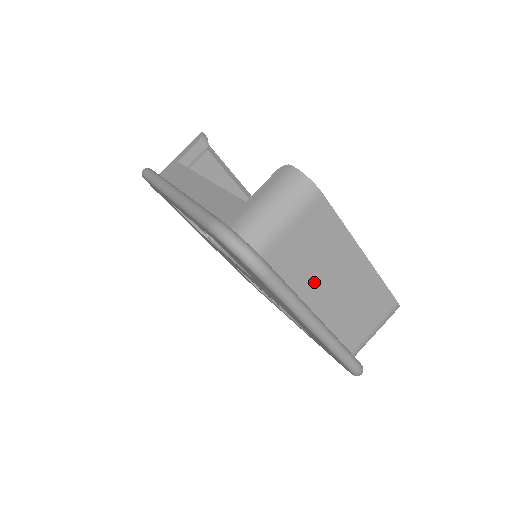
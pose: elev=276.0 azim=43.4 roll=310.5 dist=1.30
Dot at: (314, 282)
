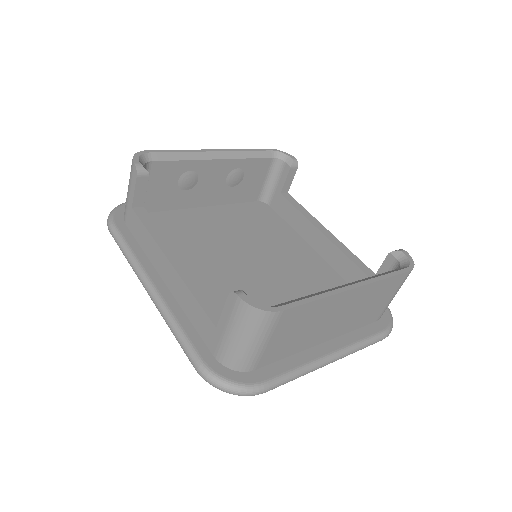
Dot at: (313, 335)
